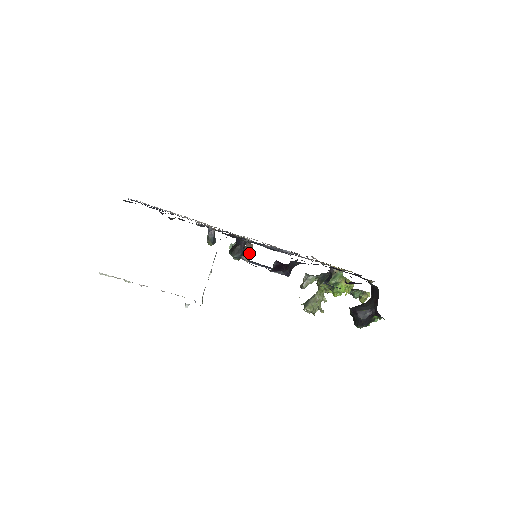
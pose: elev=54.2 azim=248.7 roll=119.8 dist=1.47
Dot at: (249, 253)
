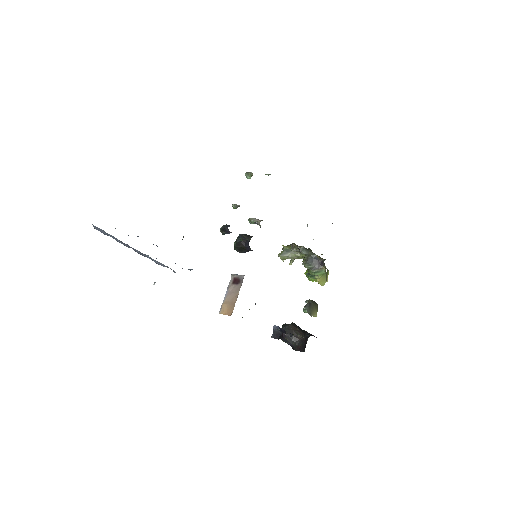
Dot at: (227, 309)
